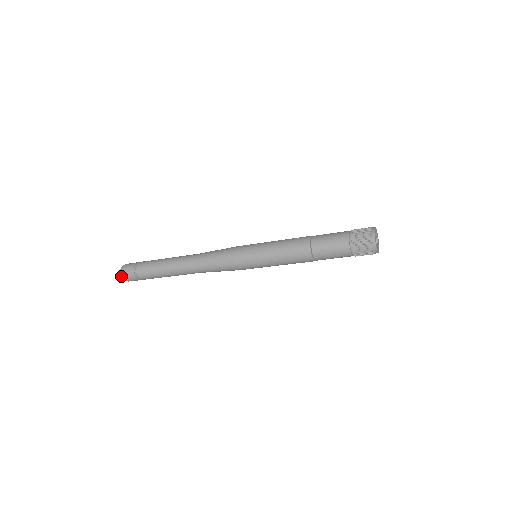
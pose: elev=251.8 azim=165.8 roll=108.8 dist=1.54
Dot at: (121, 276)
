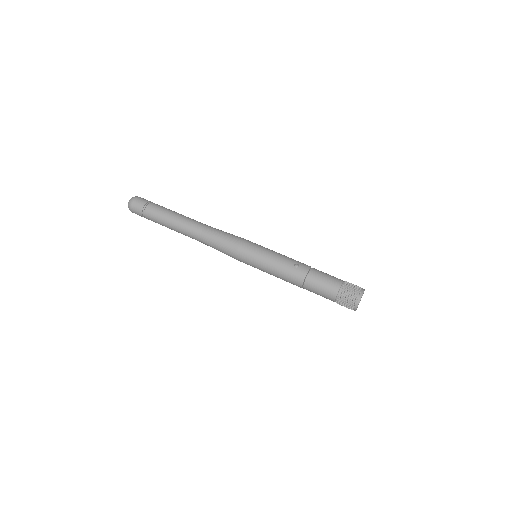
Dot at: (129, 208)
